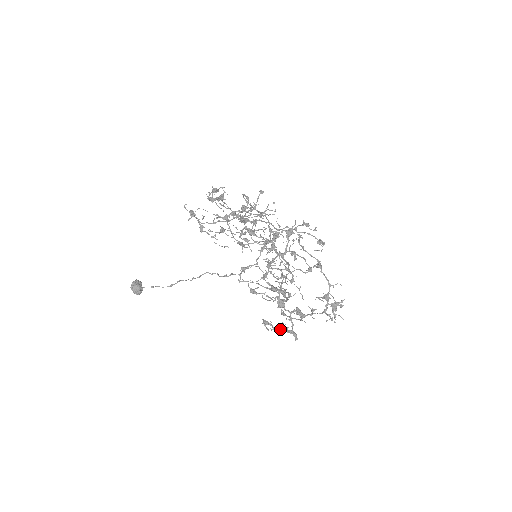
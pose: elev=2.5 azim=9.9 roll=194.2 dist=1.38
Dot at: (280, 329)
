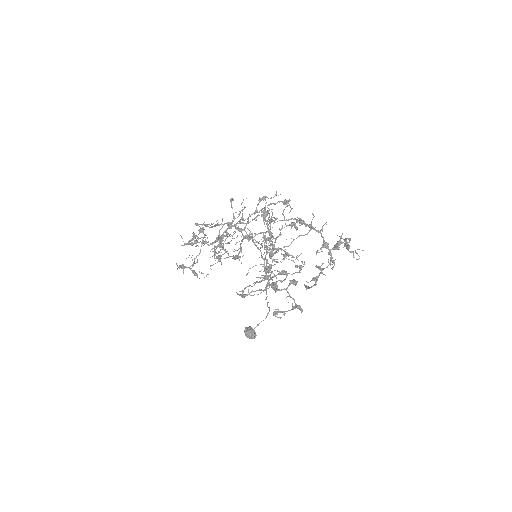
Dot at: (285, 311)
